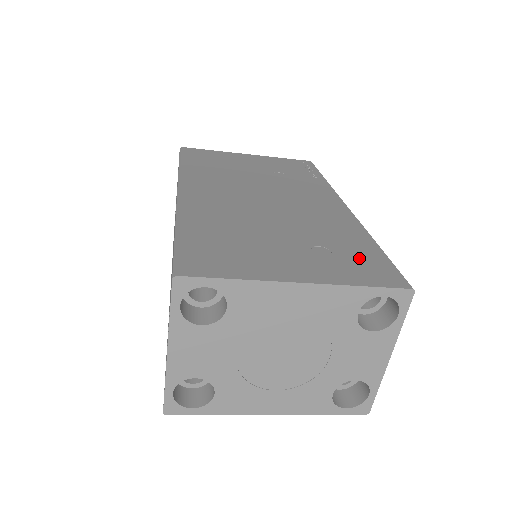
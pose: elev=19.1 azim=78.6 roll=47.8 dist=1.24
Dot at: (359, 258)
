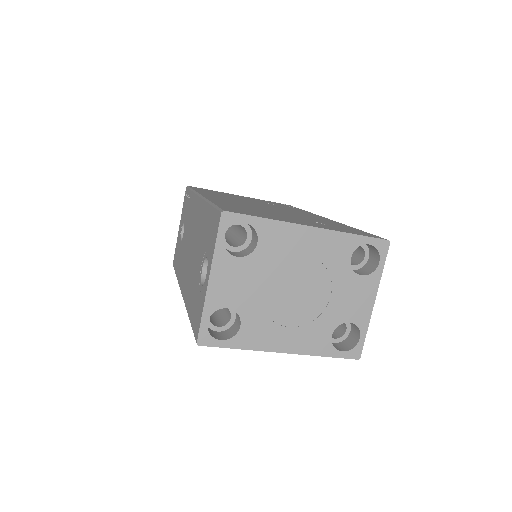
Dot at: (346, 229)
